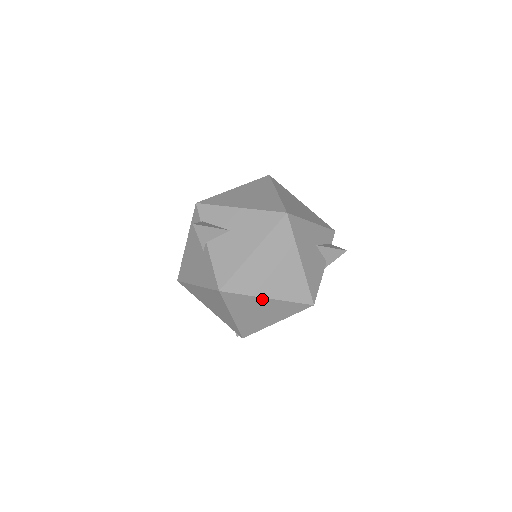
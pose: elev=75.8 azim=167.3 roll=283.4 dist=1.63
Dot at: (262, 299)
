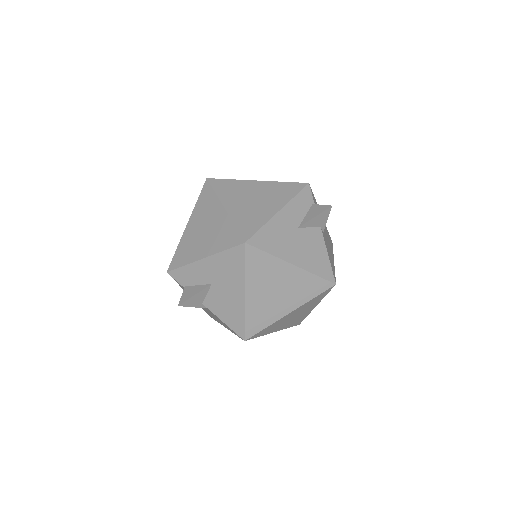
Dot at: (286, 316)
